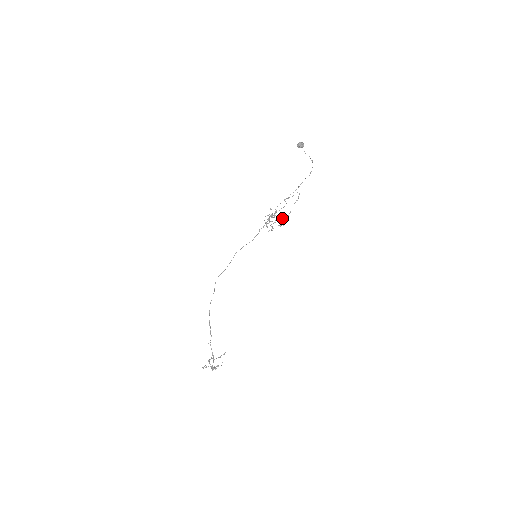
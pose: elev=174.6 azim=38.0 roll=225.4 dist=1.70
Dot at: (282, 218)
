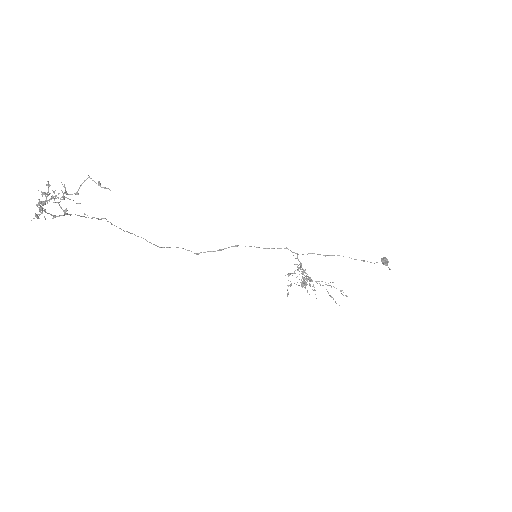
Dot at: occluded
